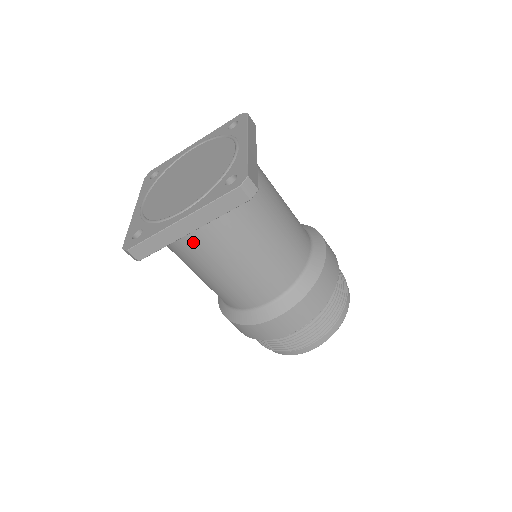
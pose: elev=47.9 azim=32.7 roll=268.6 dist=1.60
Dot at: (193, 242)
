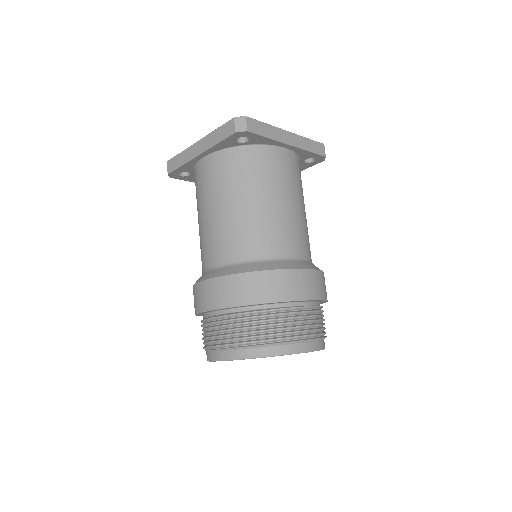
Dot at: (201, 173)
